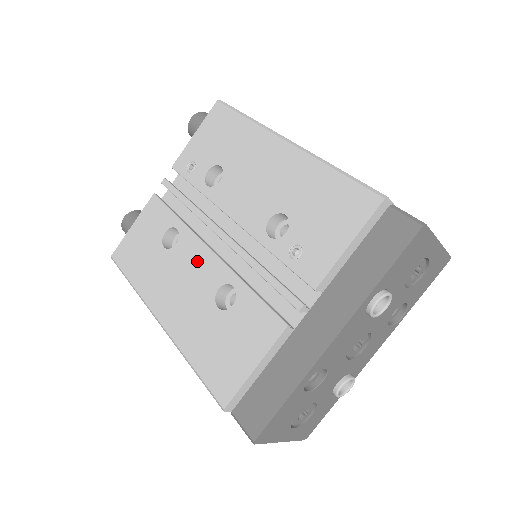
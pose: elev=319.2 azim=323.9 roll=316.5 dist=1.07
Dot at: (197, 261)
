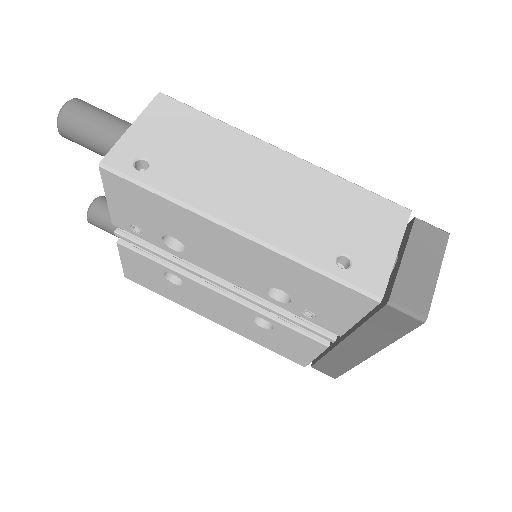
Dot at: (217, 299)
